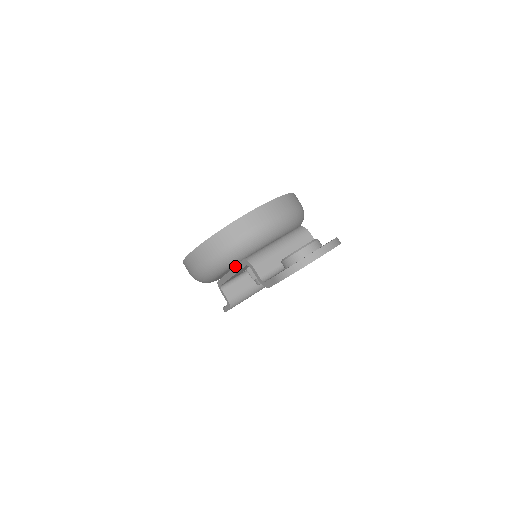
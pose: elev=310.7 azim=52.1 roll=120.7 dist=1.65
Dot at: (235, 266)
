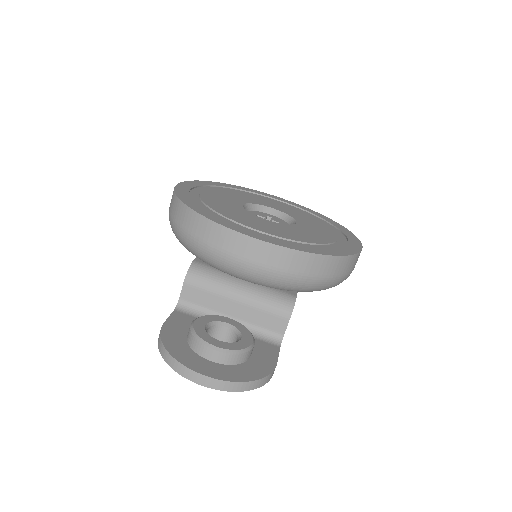
Dot at: occluded
